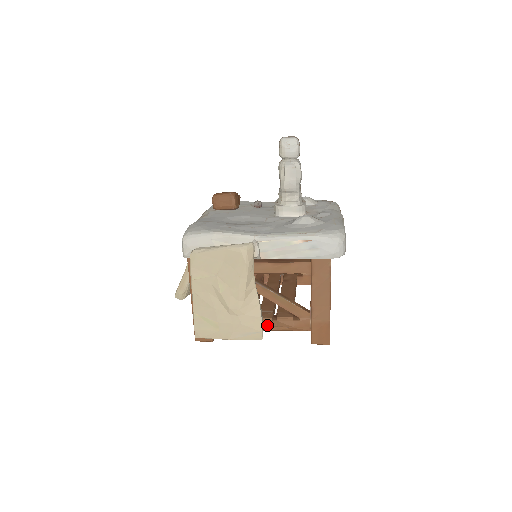
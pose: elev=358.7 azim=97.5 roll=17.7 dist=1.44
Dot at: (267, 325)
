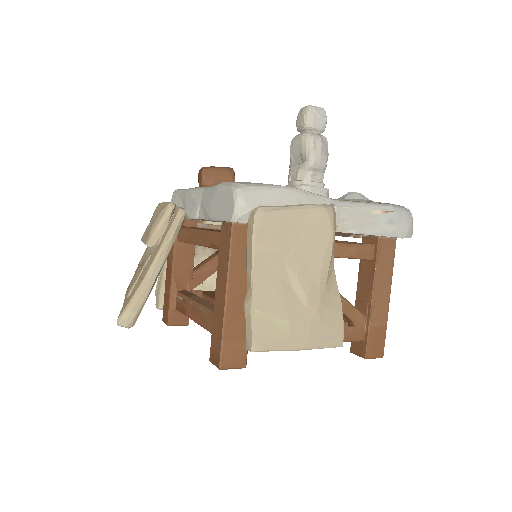
Dot at: occluded
